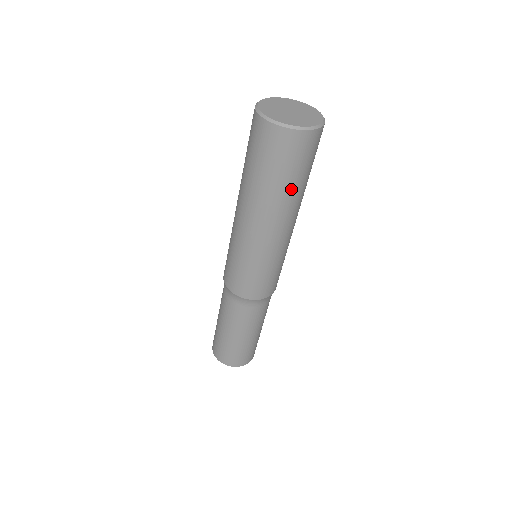
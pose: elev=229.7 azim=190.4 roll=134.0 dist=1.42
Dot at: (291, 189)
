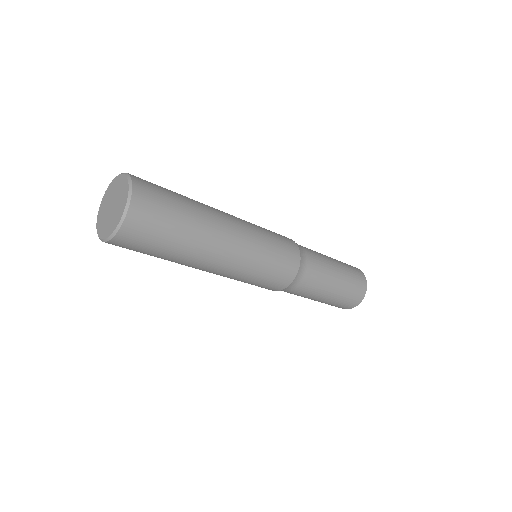
Dot at: (168, 258)
